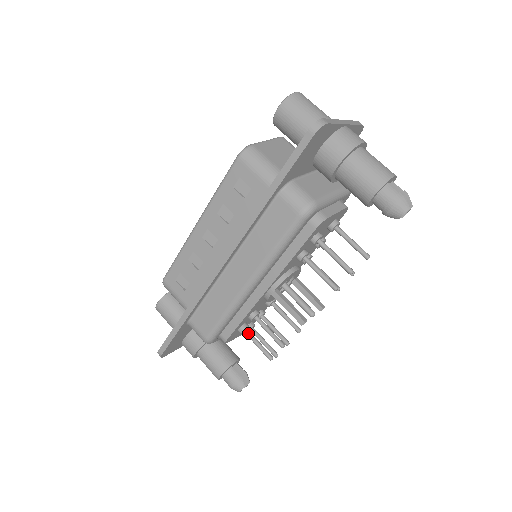
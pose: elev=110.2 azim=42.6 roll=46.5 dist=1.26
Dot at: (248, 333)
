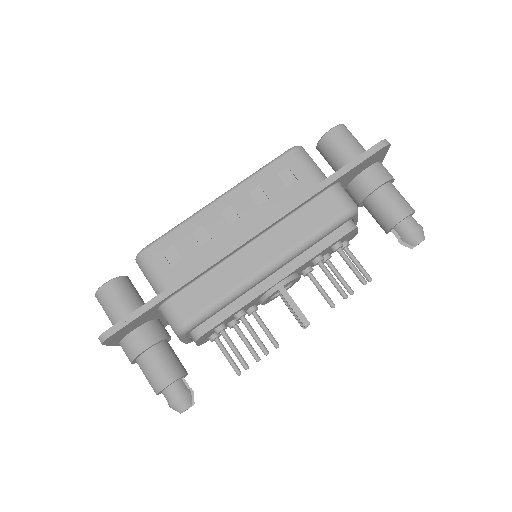
Dot at: (226, 334)
